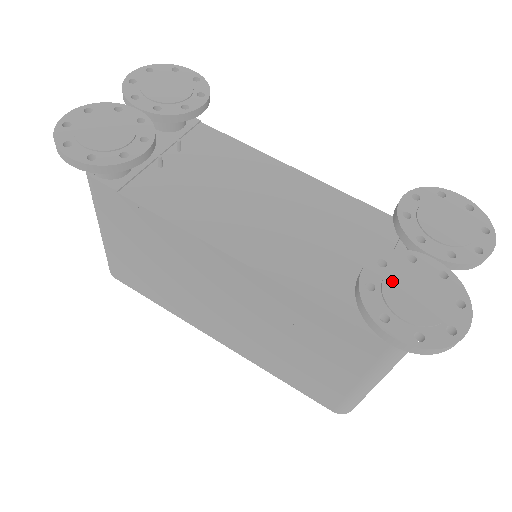
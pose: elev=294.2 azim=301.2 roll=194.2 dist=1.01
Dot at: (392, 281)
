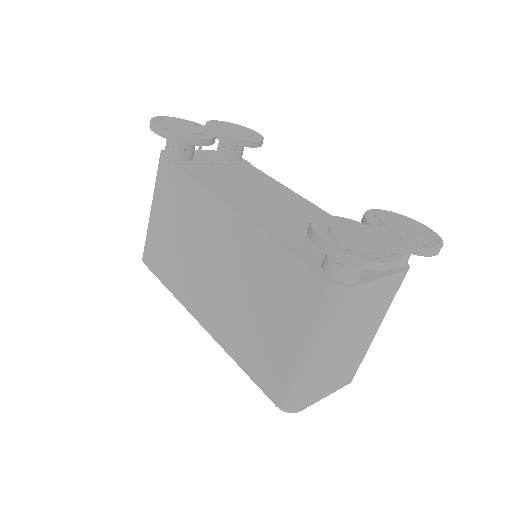
Dot at: (340, 225)
